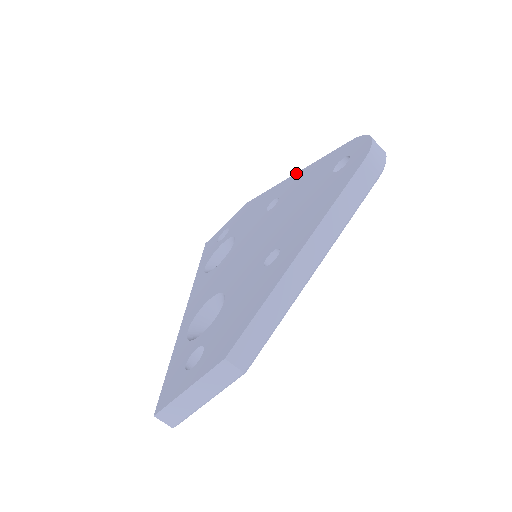
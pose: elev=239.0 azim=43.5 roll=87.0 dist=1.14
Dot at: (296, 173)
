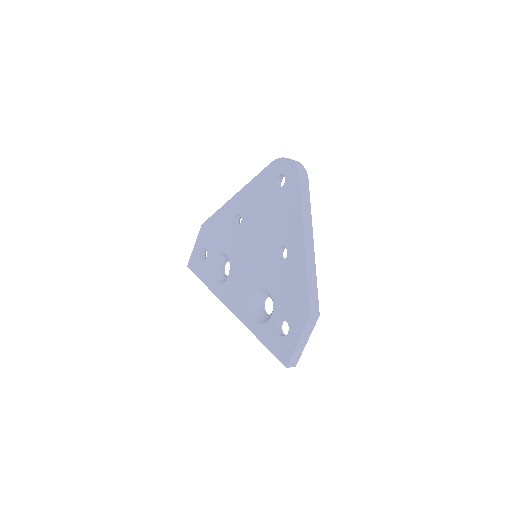
Dot at: (237, 193)
